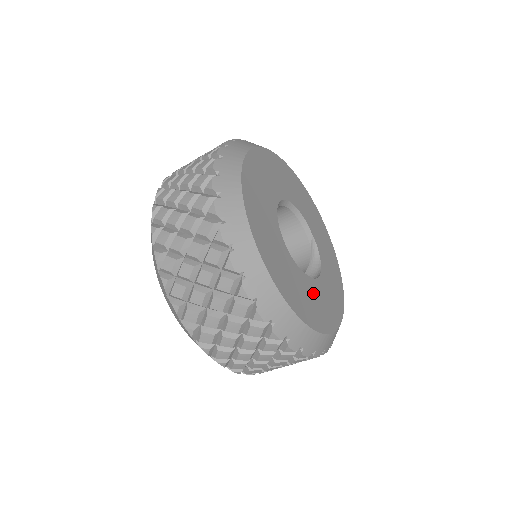
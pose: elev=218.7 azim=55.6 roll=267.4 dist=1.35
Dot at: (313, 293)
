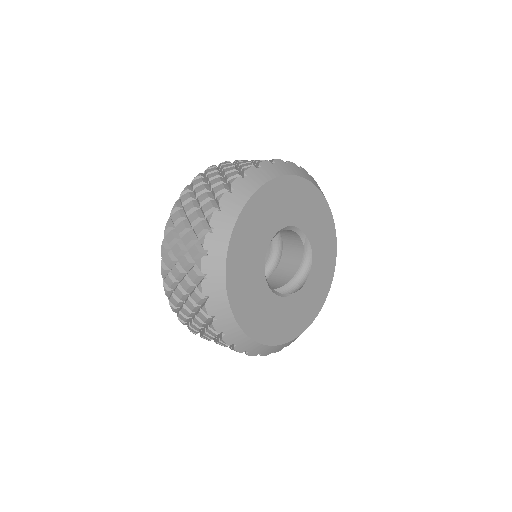
Dot at: (298, 305)
